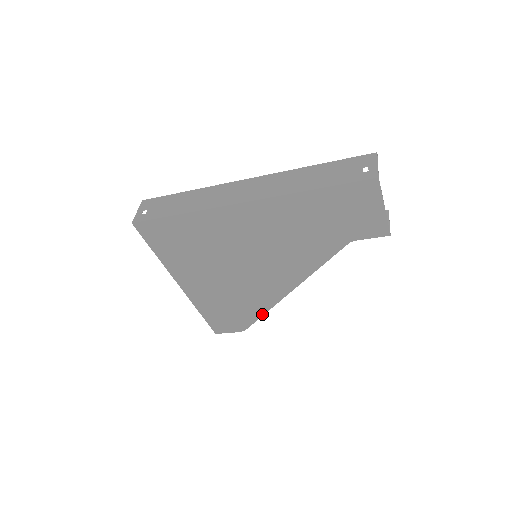
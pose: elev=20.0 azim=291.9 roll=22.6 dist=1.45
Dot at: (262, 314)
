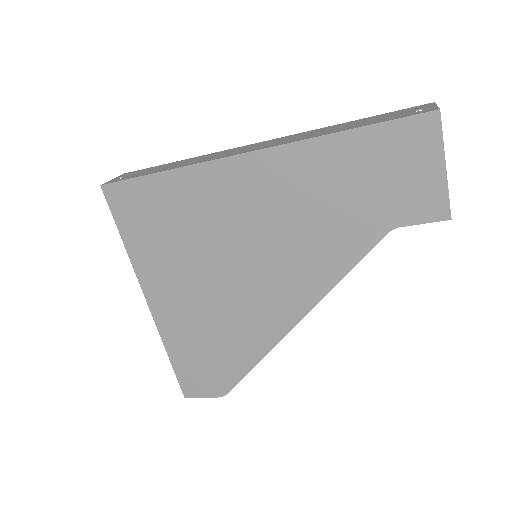
Dot at: (253, 364)
